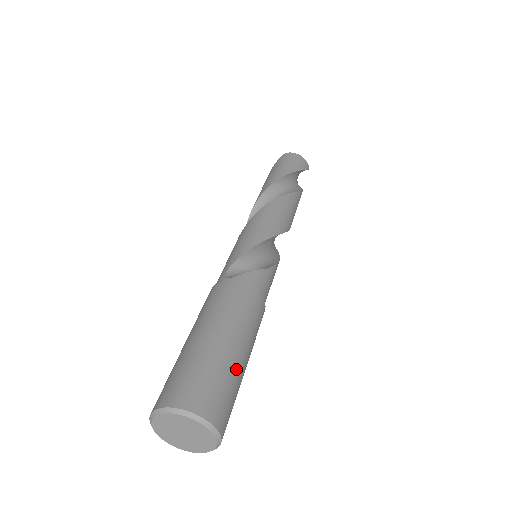
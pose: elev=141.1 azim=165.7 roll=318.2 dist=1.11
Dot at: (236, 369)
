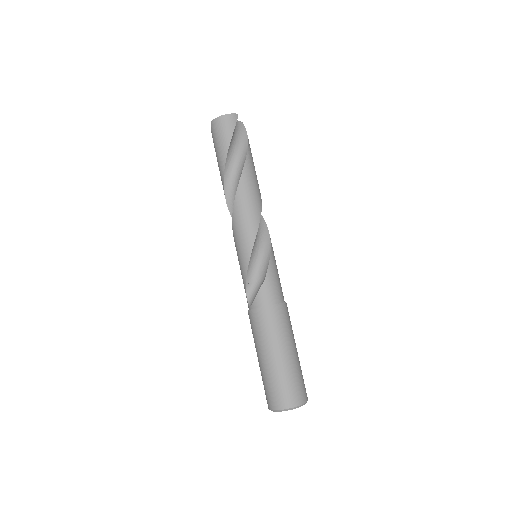
Dot at: (288, 367)
